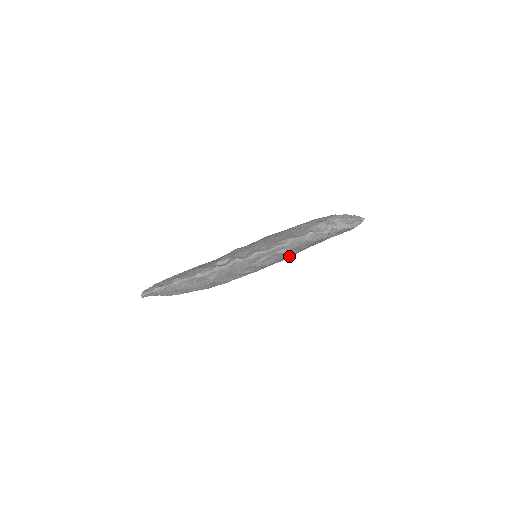
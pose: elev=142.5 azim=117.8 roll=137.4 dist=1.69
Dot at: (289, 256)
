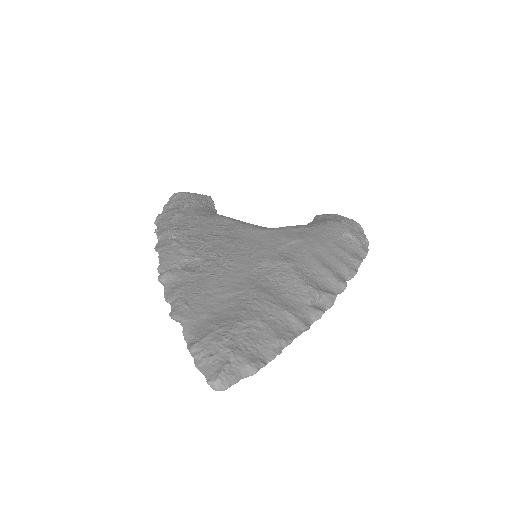
Dot at: occluded
